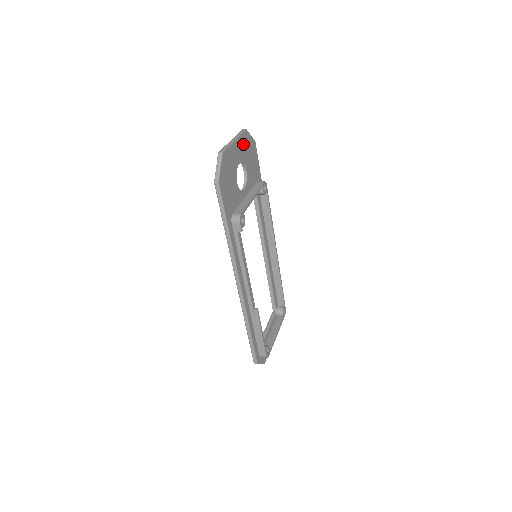
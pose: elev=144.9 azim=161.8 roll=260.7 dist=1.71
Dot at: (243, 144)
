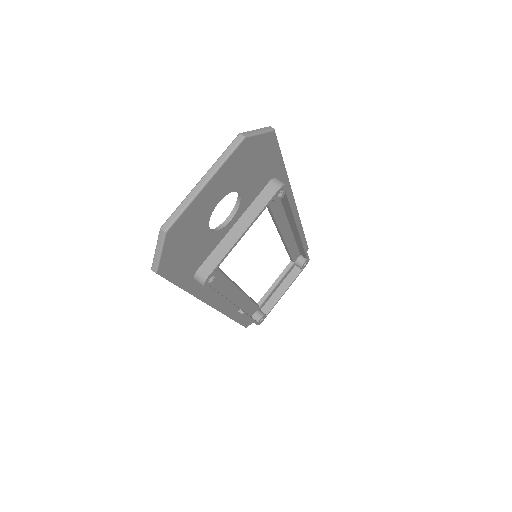
Dot at: (233, 167)
